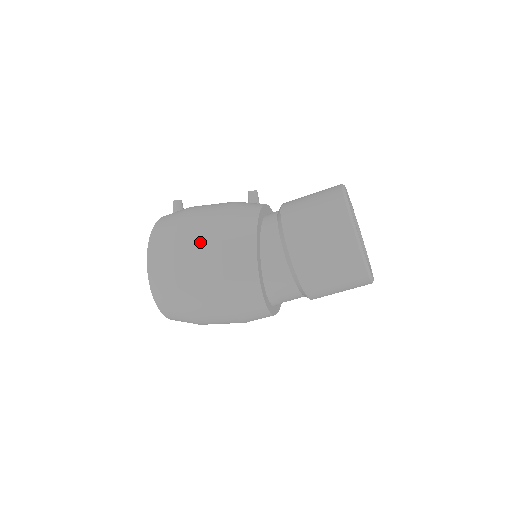
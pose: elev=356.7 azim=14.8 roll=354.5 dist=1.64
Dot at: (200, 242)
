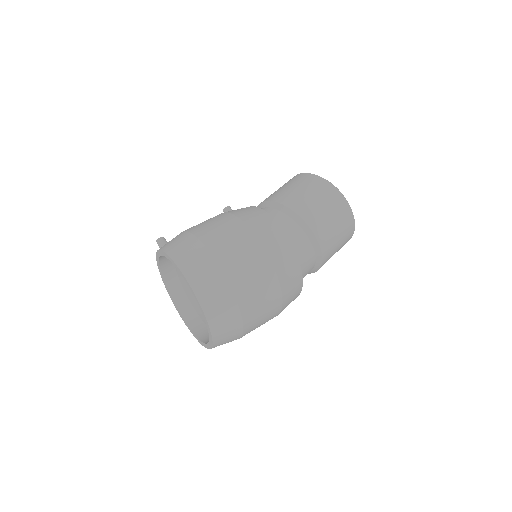
Dot at: (226, 231)
